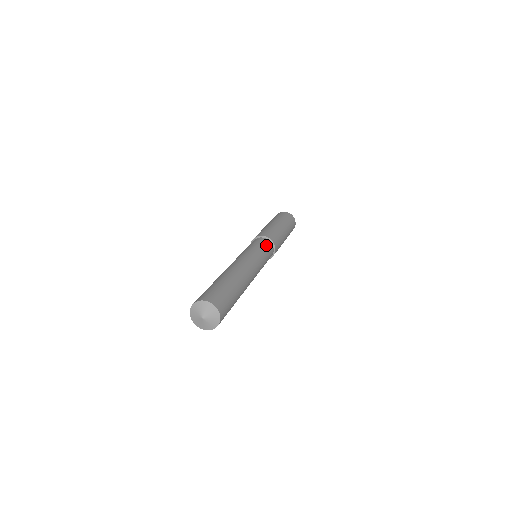
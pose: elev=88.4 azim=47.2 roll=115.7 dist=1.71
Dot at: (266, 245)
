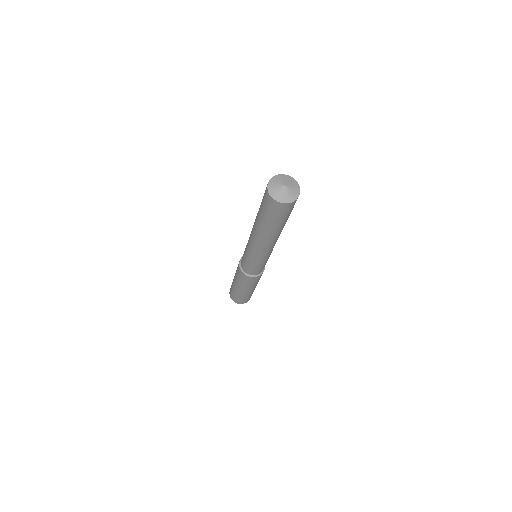
Dot at: occluded
